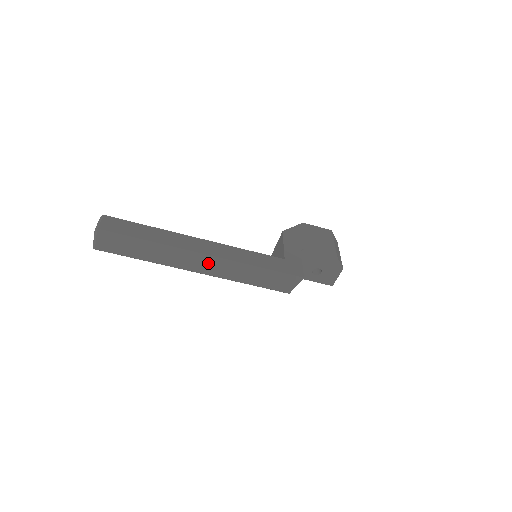
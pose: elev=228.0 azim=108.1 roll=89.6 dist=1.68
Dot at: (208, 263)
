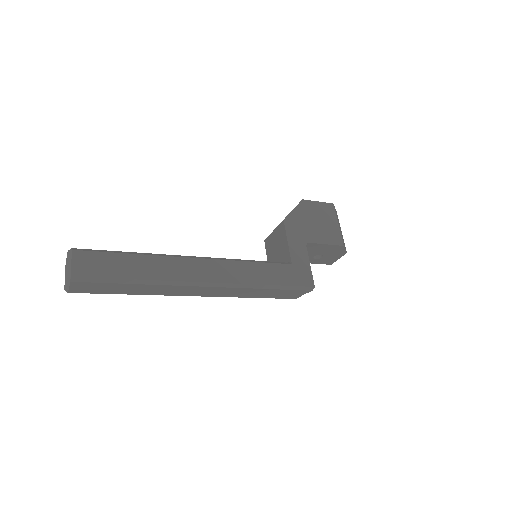
Dot at: (210, 289)
